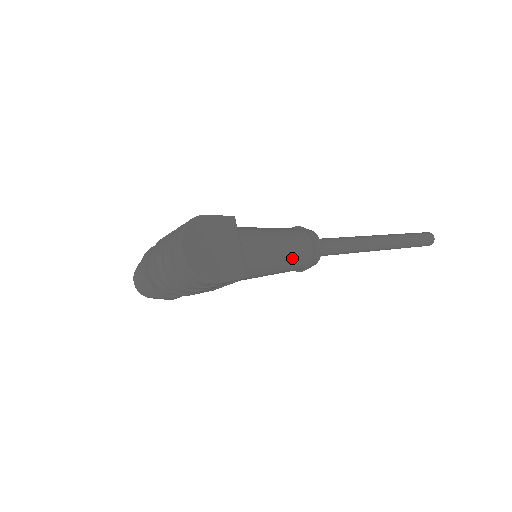
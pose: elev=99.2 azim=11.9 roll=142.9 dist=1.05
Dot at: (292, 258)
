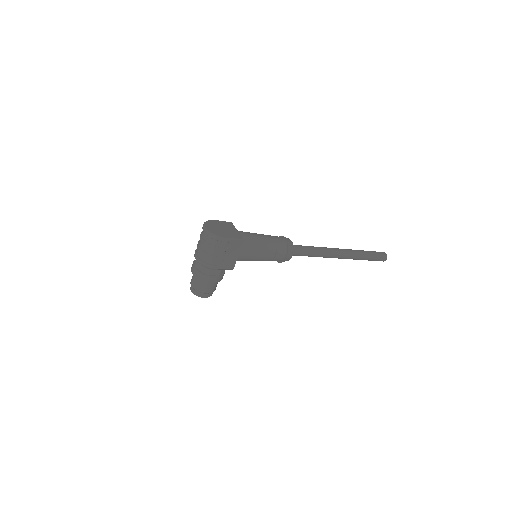
Dot at: (273, 243)
